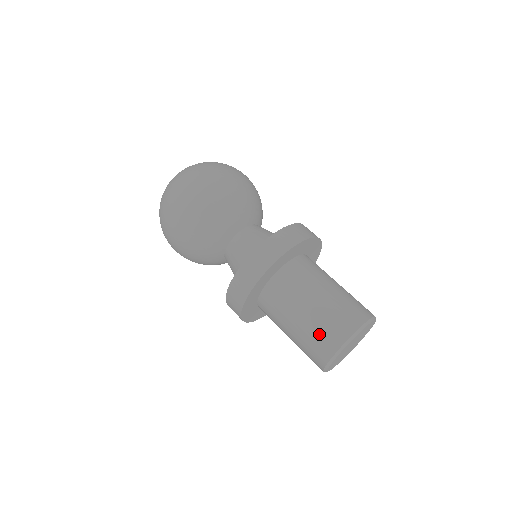
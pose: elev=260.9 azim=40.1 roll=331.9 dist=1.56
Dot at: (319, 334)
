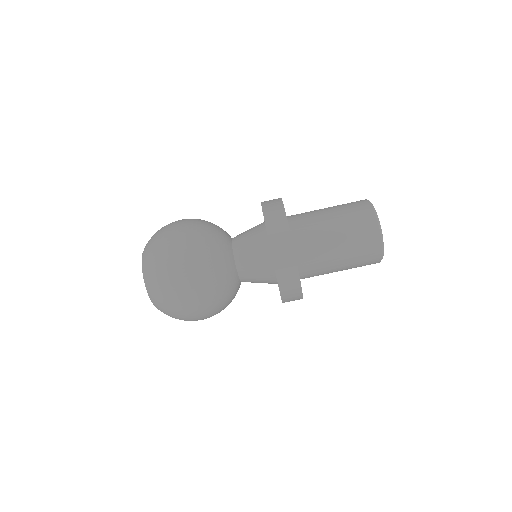
Dot at: (360, 243)
